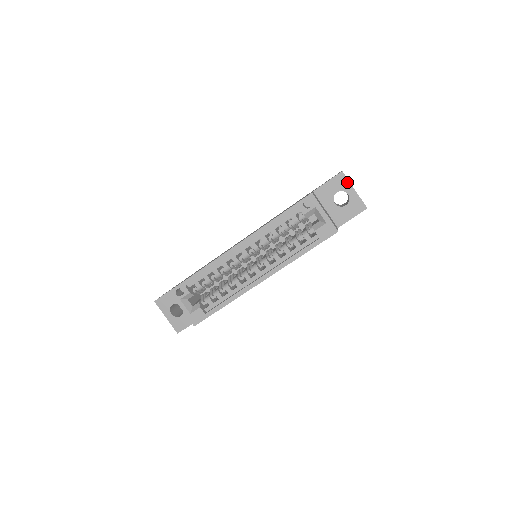
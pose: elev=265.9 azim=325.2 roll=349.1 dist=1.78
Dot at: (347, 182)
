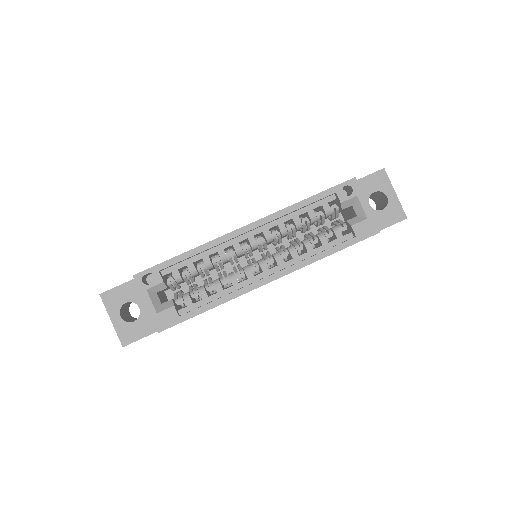
Dot at: (388, 182)
